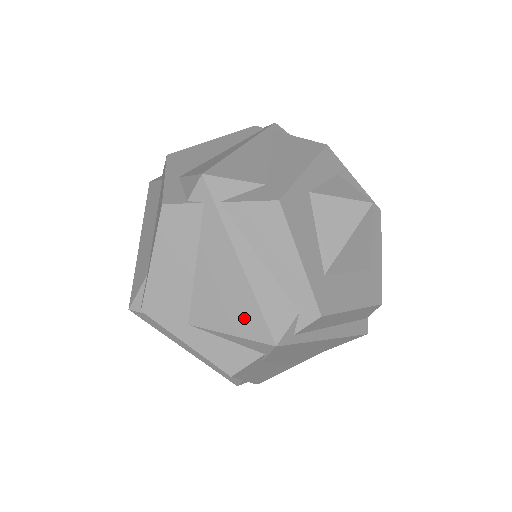
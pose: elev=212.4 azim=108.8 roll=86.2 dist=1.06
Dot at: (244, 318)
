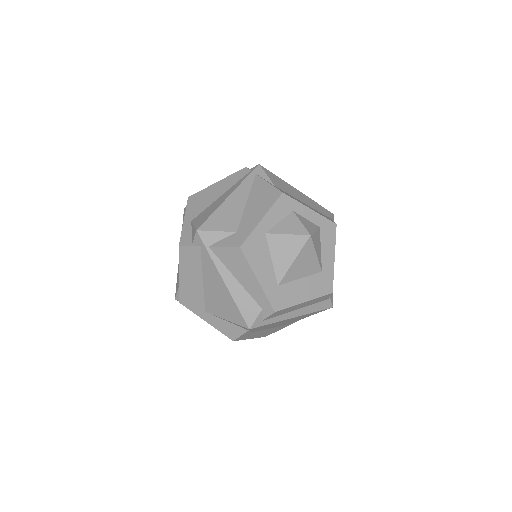
Dot at: (231, 312)
